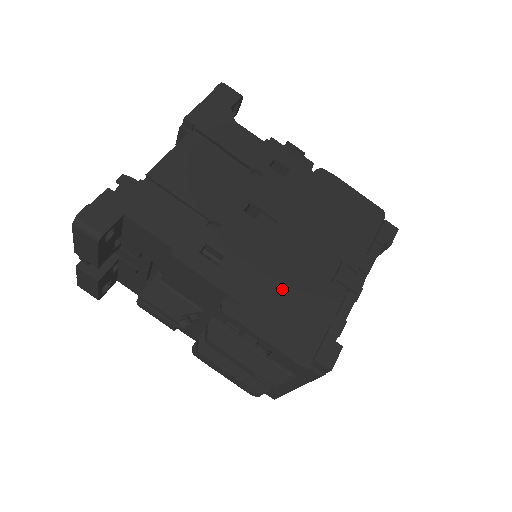
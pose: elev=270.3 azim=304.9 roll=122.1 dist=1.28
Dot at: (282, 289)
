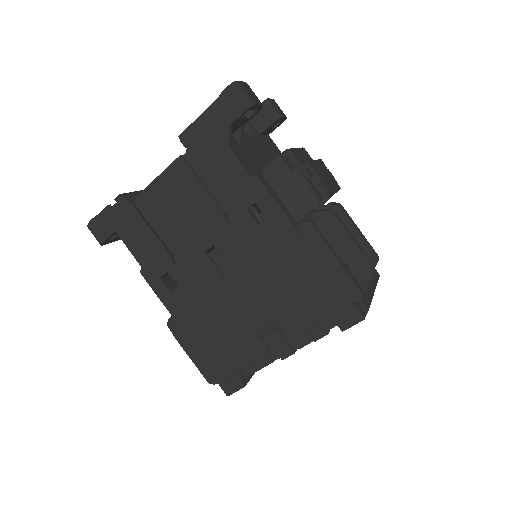
Dot at: (214, 328)
